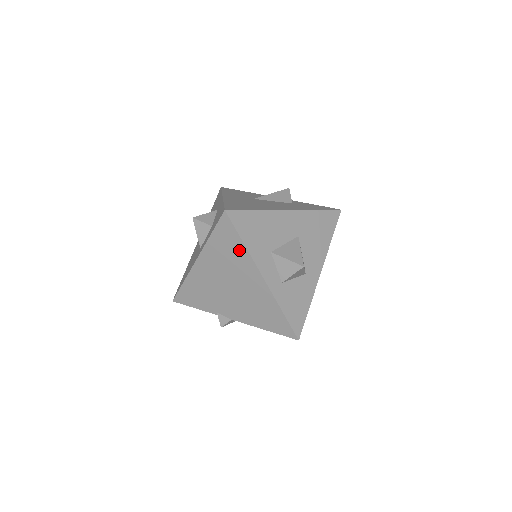
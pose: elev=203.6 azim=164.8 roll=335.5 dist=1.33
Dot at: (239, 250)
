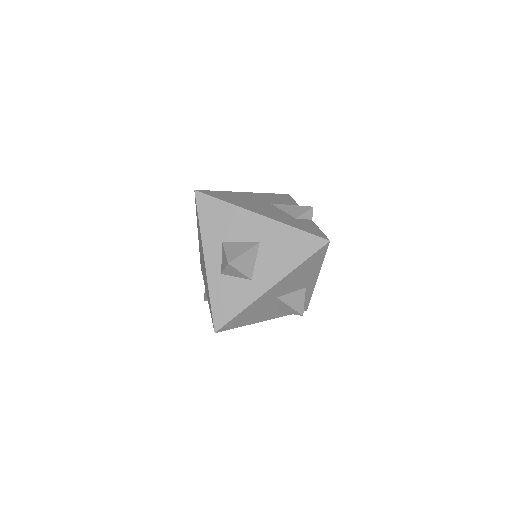
Dot at: occluded
